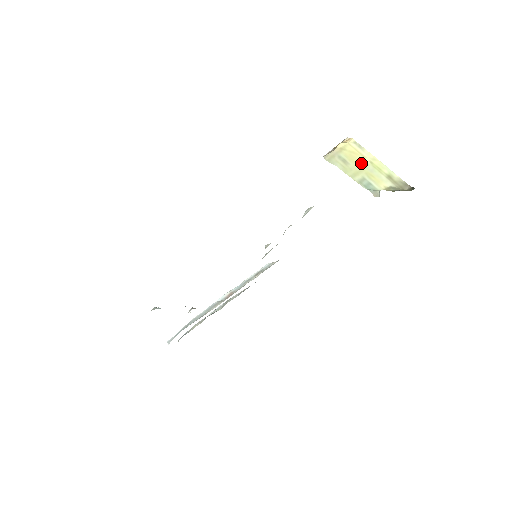
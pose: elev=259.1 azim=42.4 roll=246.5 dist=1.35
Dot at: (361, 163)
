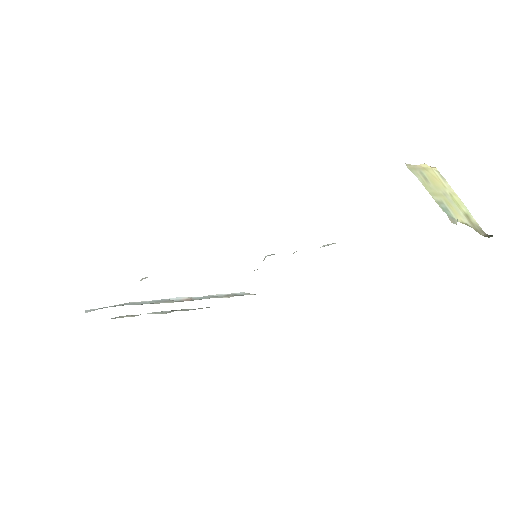
Dot at: (441, 189)
